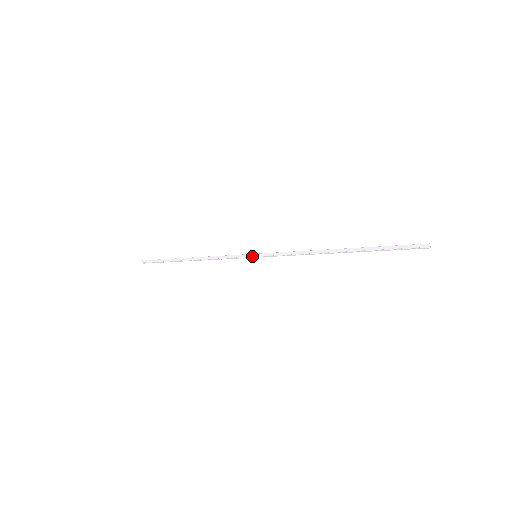
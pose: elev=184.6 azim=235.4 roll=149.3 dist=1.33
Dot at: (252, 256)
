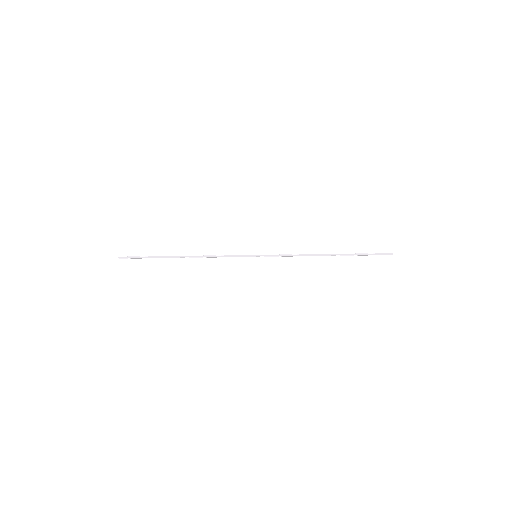
Dot at: (253, 256)
